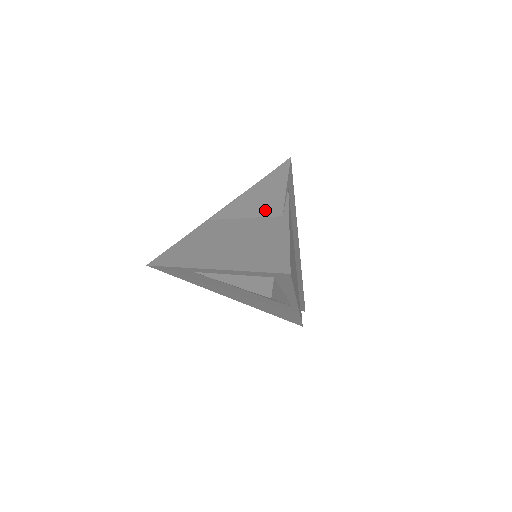
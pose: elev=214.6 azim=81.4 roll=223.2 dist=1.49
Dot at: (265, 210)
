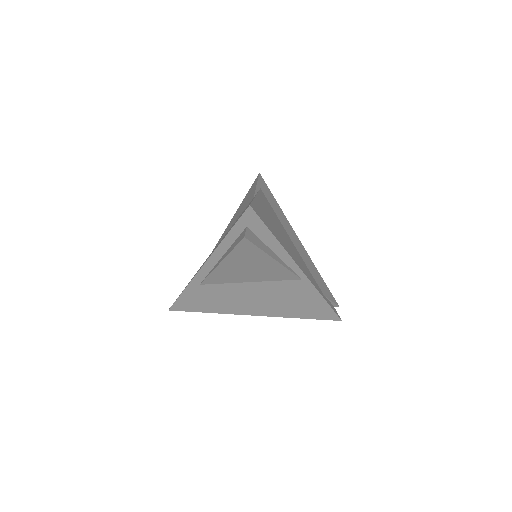
Dot at: (243, 208)
